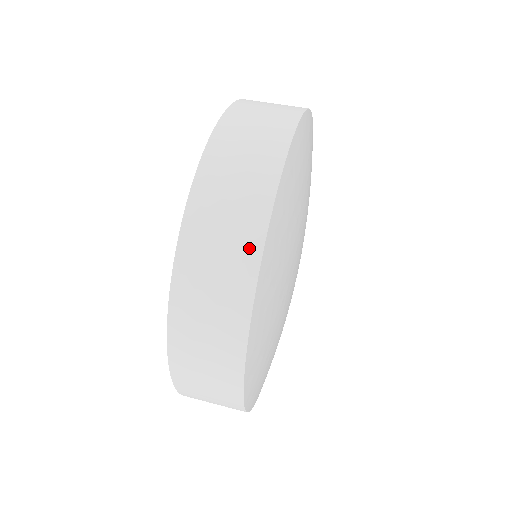
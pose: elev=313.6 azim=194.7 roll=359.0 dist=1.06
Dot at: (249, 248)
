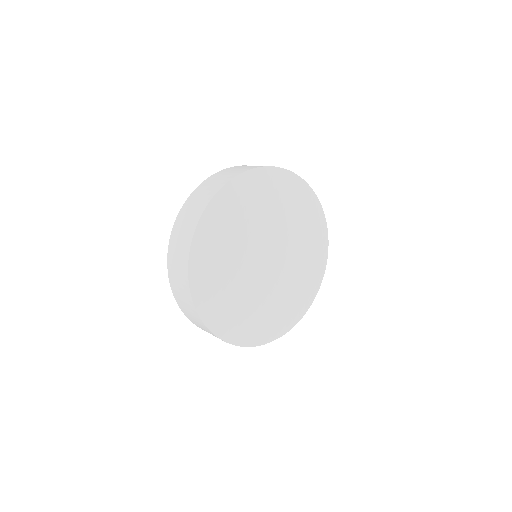
Dot at: (230, 177)
